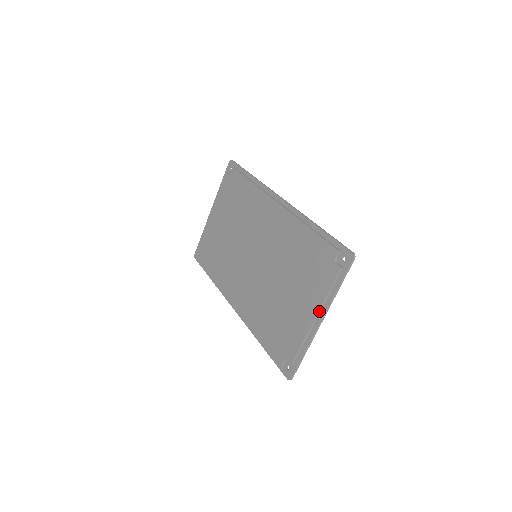
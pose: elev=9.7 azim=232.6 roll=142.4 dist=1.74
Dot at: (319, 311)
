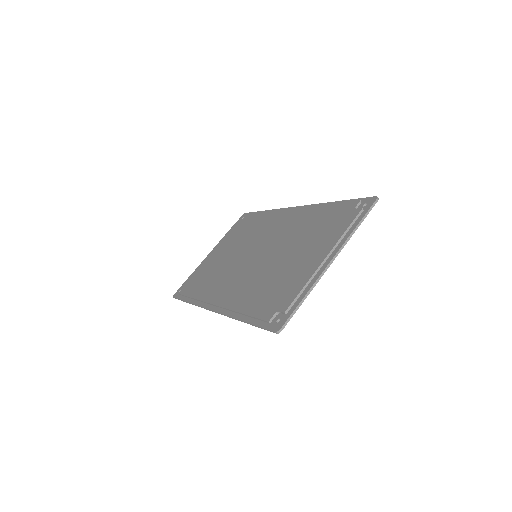
Dot at: (331, 251)
